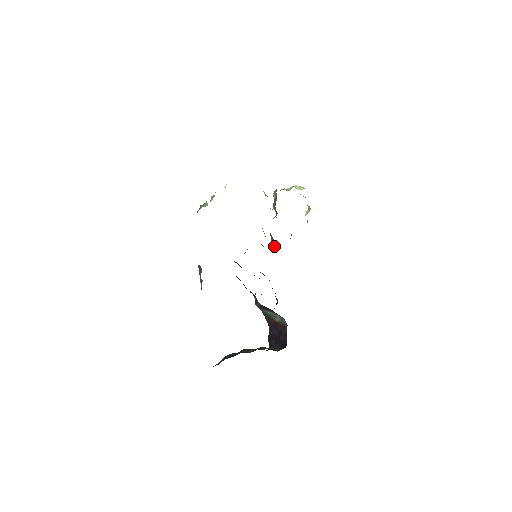
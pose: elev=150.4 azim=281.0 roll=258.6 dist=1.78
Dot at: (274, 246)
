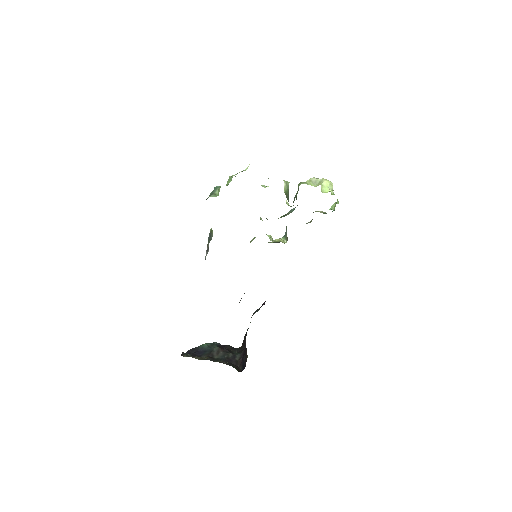
Dot at: (285, 236)
